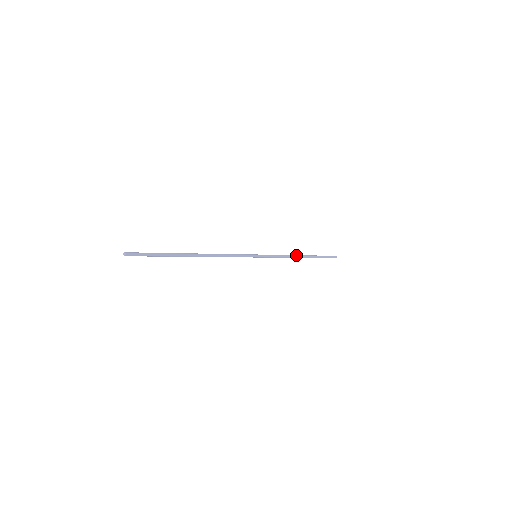
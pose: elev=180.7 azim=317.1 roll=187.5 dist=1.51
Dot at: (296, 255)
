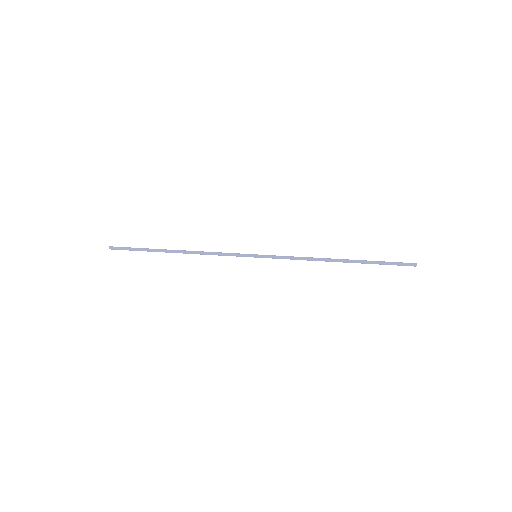
Dot at: (325, 258)
